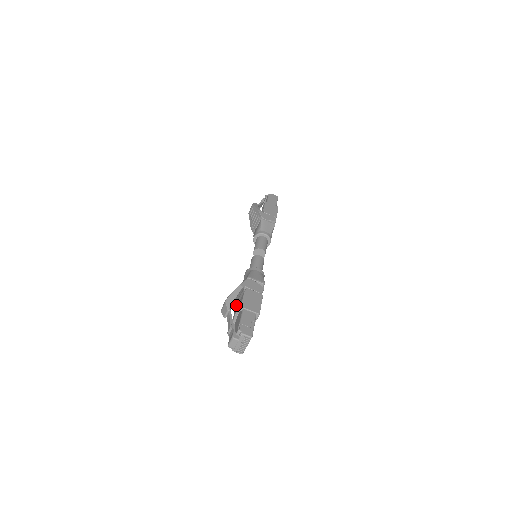
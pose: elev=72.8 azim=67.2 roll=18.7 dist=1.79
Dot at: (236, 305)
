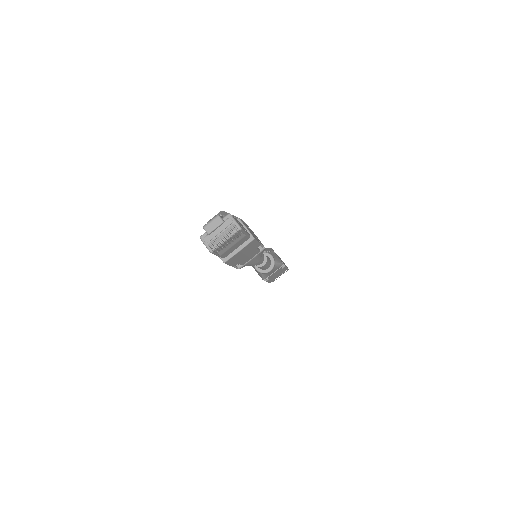
Dot at: occluded
